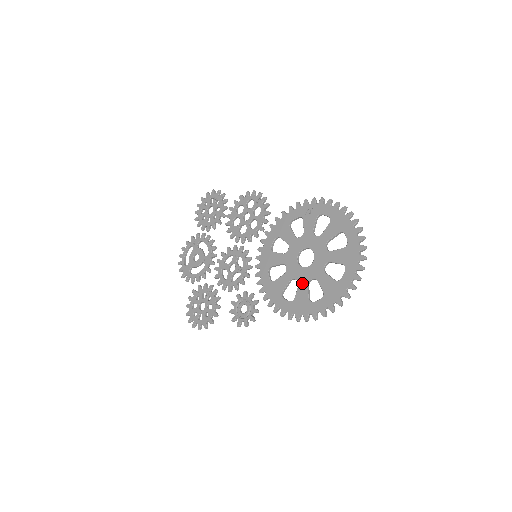
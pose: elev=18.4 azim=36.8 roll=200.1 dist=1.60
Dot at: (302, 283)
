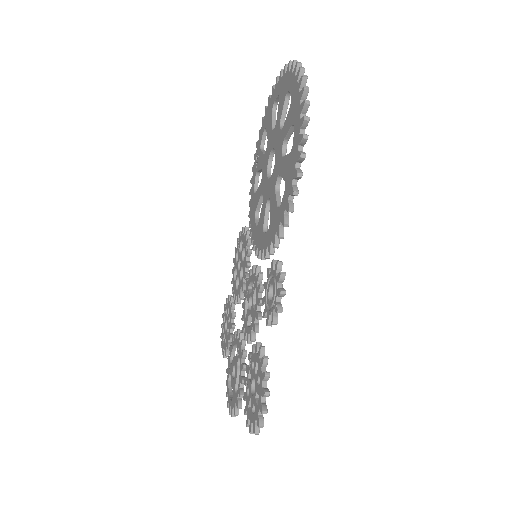
Dot at: (280, 167)
